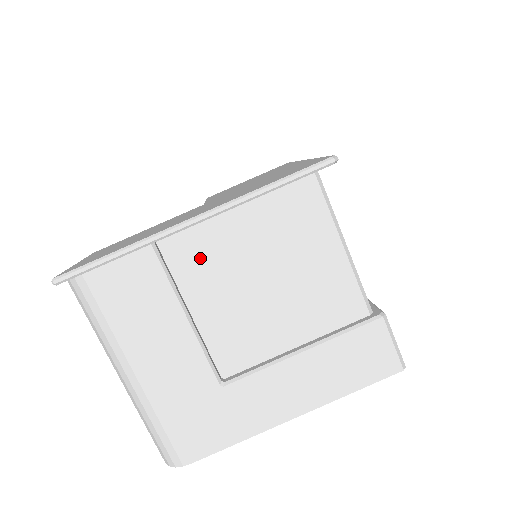
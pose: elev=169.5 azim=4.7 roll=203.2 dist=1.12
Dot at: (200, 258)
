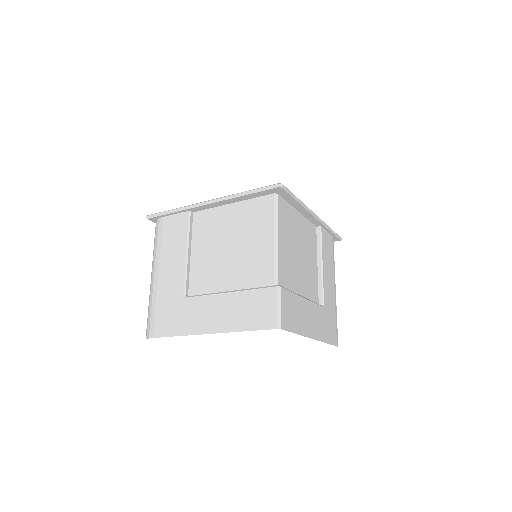
Dot at: (207, 226)
